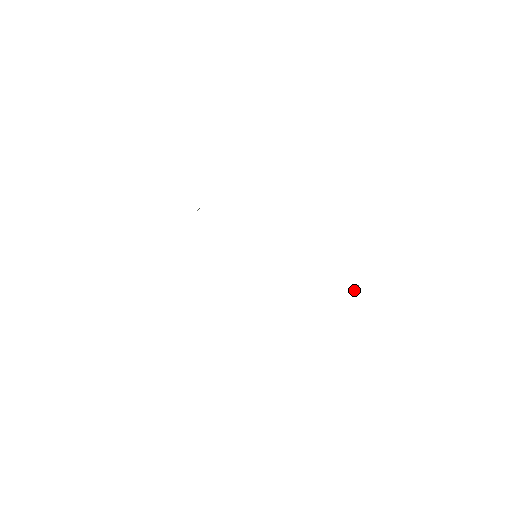
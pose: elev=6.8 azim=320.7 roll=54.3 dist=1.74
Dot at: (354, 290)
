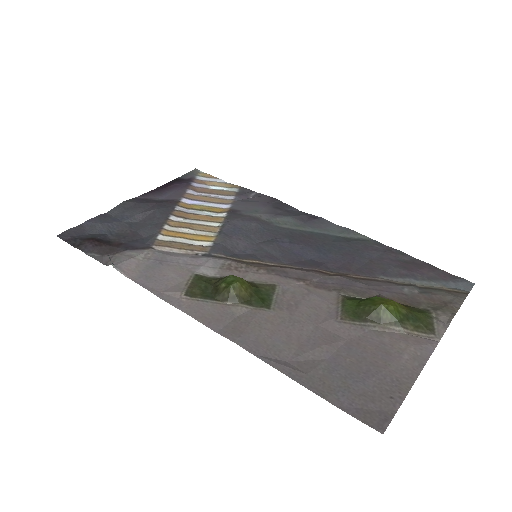
Dot at: (445, 289)
